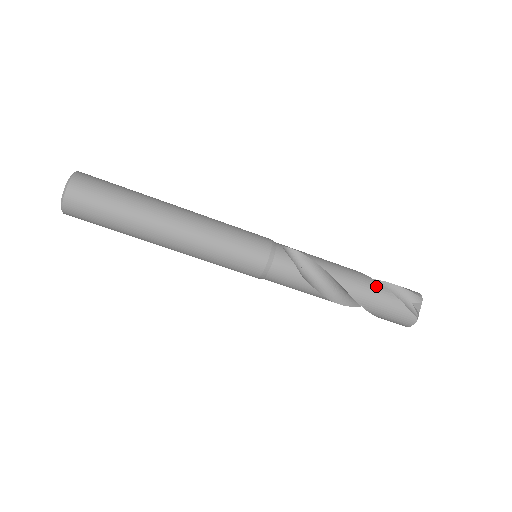
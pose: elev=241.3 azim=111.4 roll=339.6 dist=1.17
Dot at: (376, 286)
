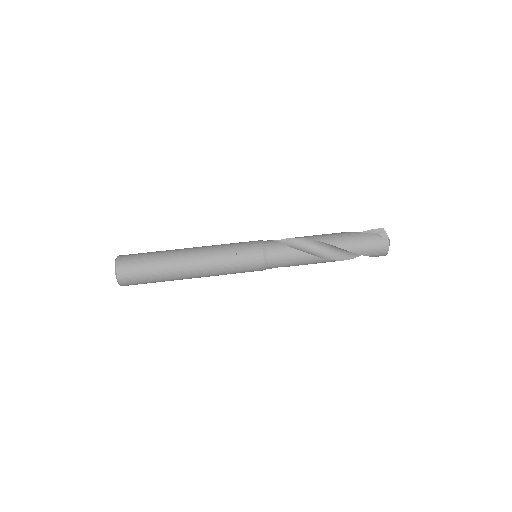
Dot at: (345, 233)
